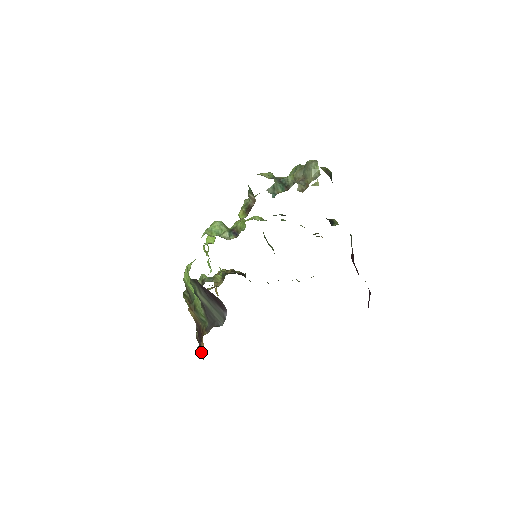
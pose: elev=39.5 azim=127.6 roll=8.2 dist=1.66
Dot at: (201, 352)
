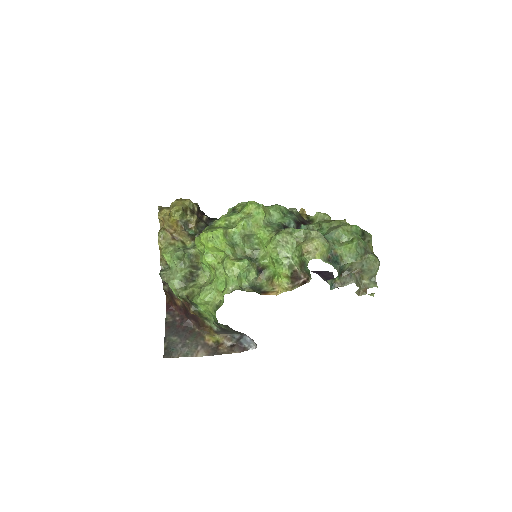
Dot at: (173, 303)
